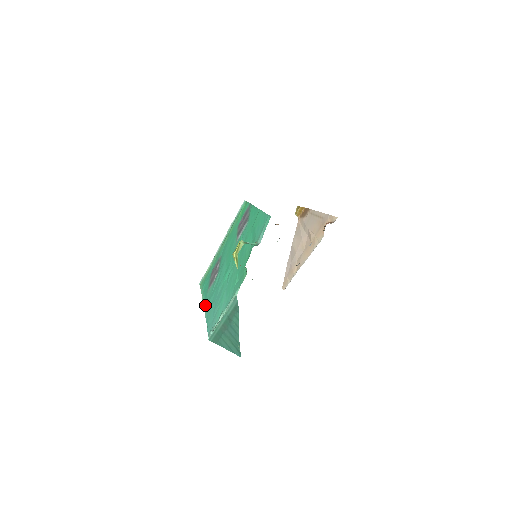
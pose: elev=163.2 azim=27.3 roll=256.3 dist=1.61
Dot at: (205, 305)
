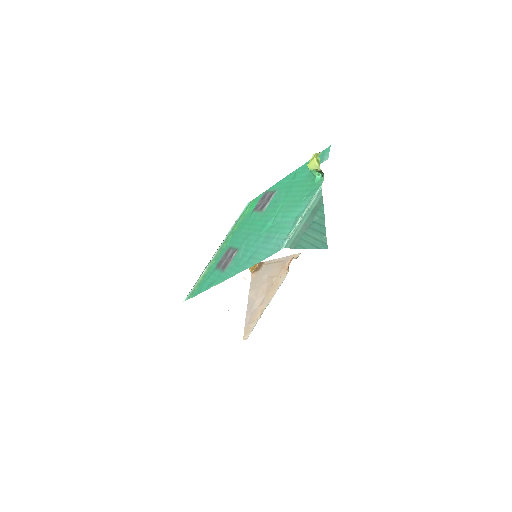
Dot at: (231, 274)
